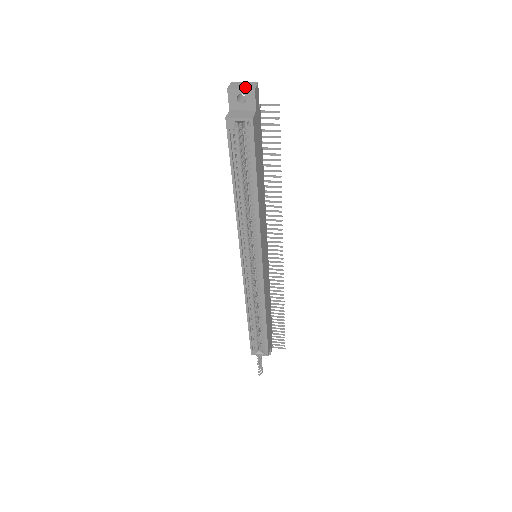
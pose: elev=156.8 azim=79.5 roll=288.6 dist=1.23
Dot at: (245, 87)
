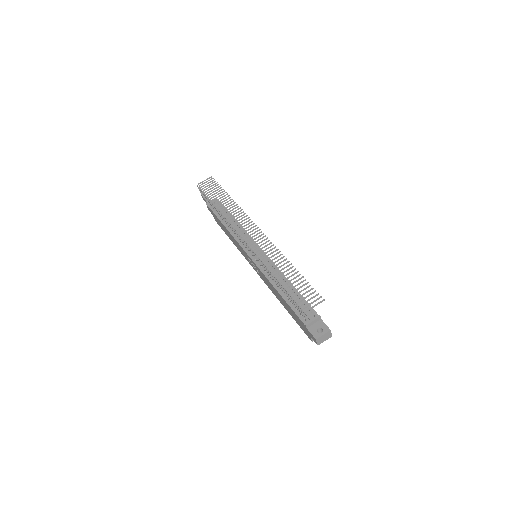
Dot at: (327, 339)
